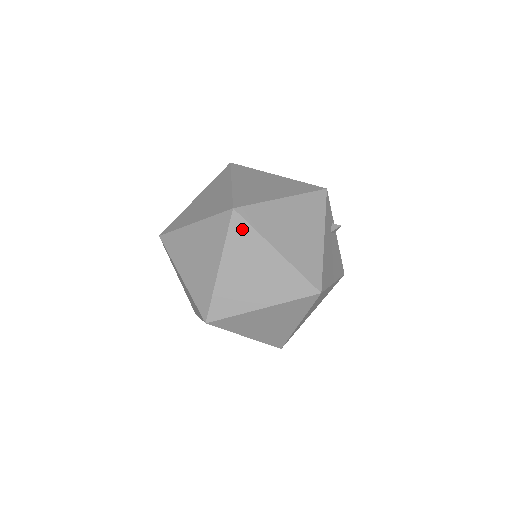
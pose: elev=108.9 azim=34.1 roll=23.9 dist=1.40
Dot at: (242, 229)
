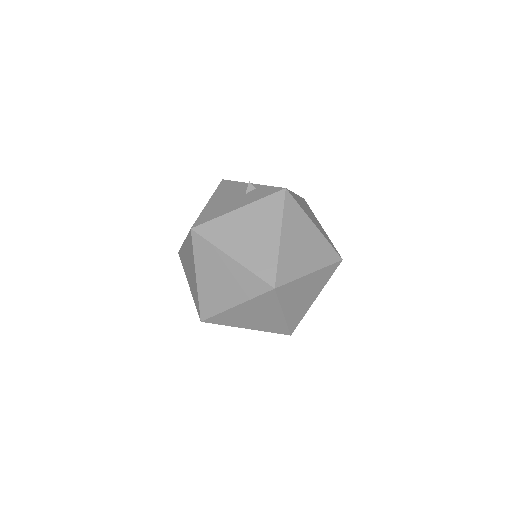
Dot at: (270, 298)
